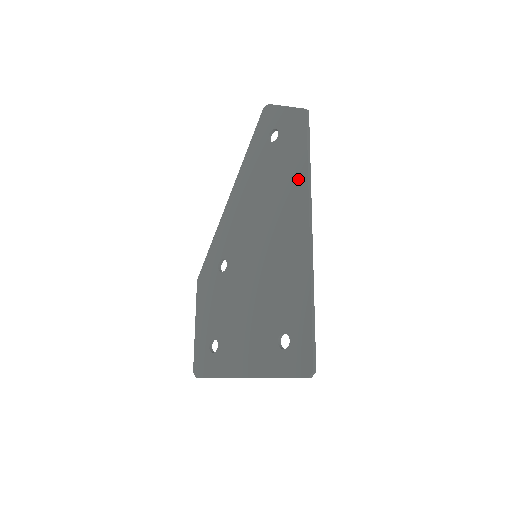
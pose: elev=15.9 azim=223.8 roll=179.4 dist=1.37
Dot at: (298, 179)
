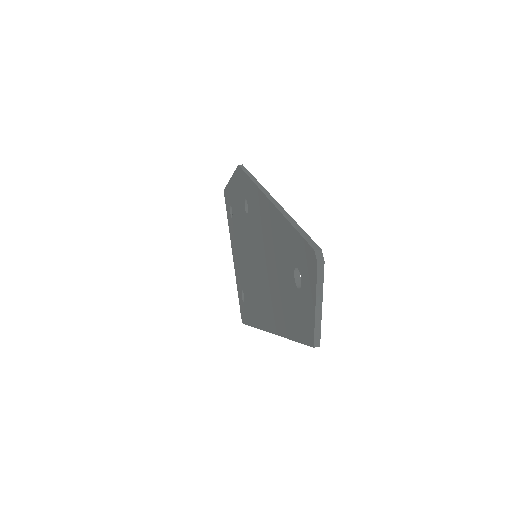
Dot at: (280, 322)
